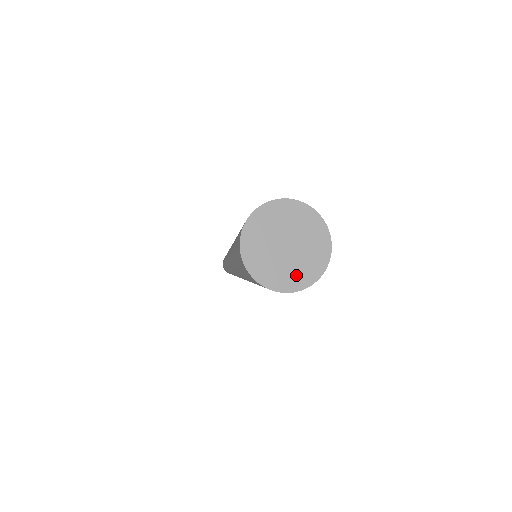
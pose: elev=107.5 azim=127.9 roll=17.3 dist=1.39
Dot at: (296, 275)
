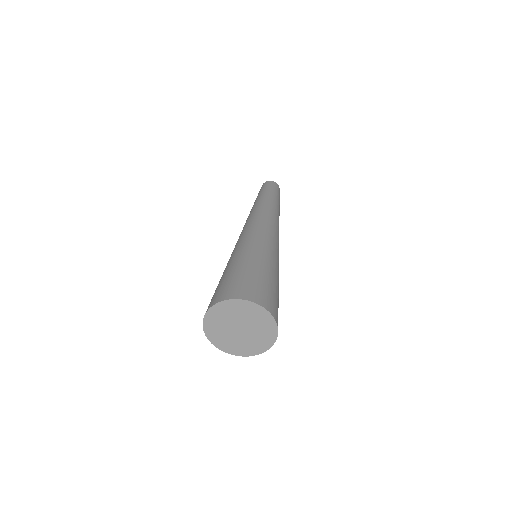
Dot at: (230, 344)
